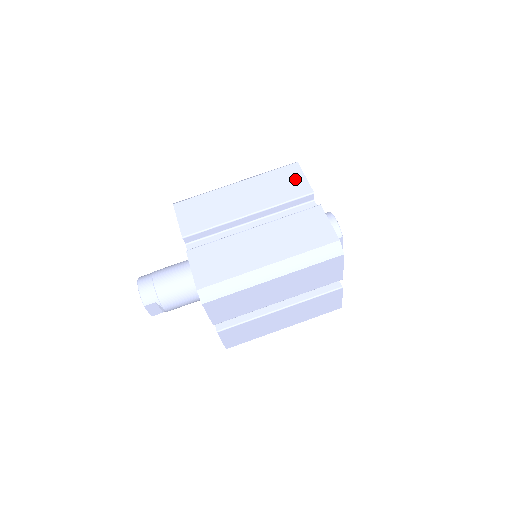
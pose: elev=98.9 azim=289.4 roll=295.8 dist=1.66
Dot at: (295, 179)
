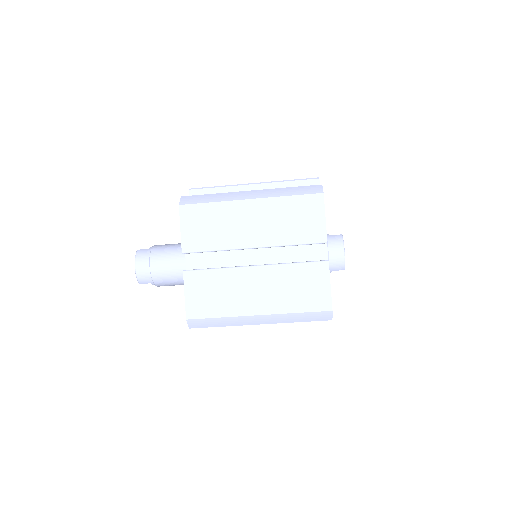
Dot at: (313, 217)
